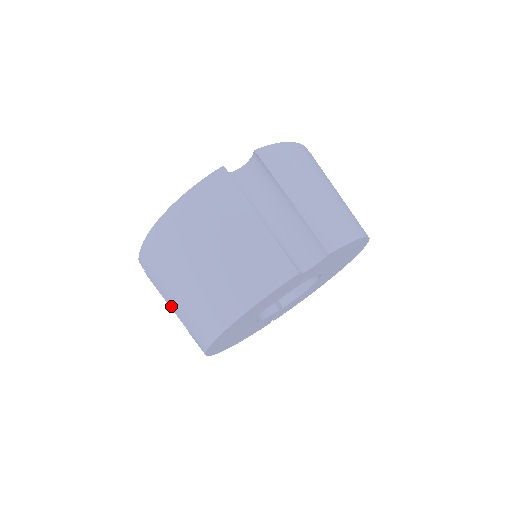
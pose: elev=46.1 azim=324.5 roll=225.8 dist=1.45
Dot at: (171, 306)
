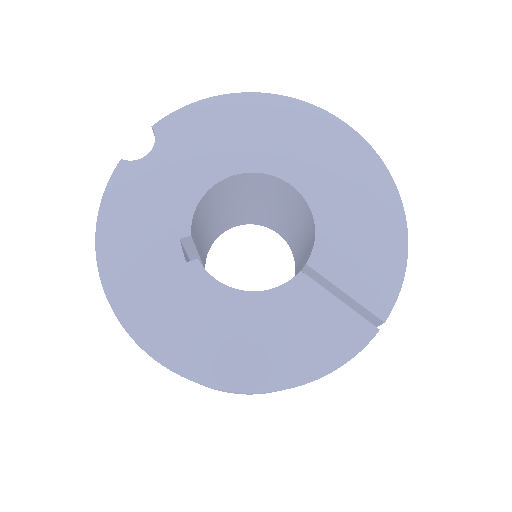
Dot at: occluded
